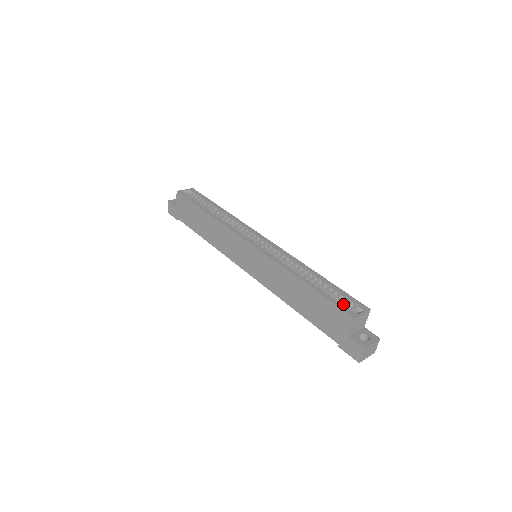
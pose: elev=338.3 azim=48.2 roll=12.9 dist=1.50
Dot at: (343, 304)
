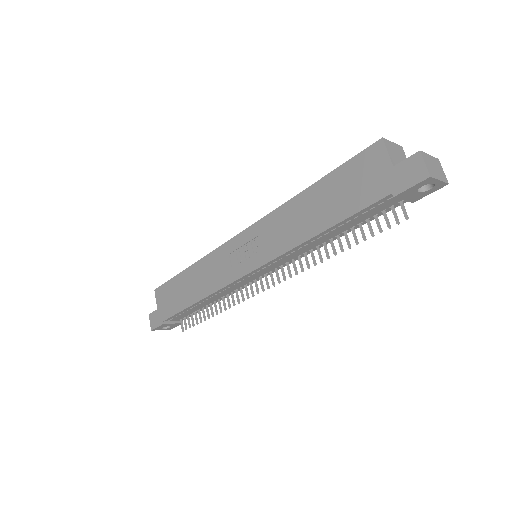
Dot at: occluded
